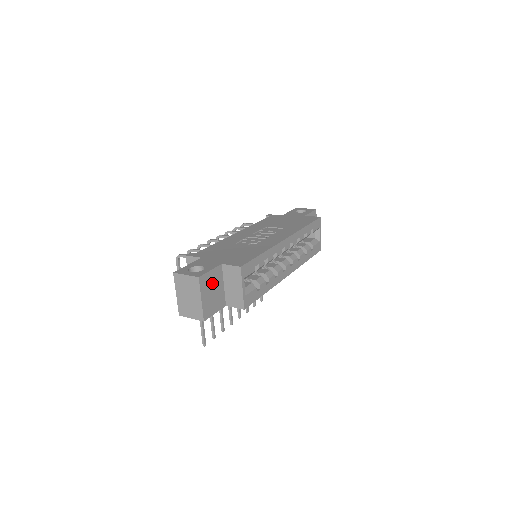
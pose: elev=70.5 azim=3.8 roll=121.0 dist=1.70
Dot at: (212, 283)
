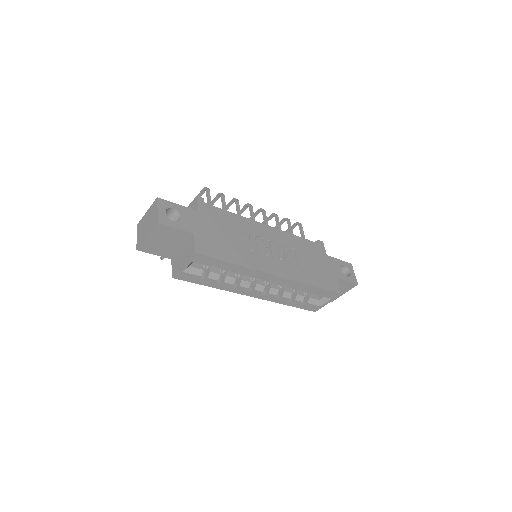
Dot at: (170, 236)
